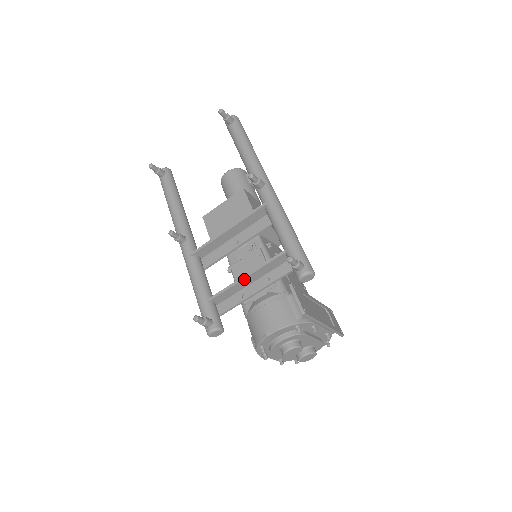
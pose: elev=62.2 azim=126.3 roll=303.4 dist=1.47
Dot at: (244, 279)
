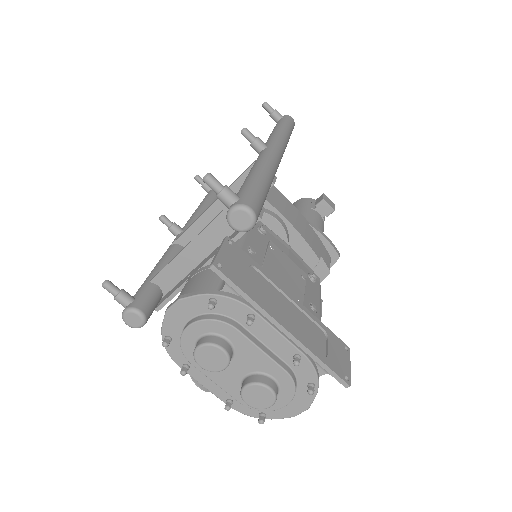
Dot at: (189, 246)
